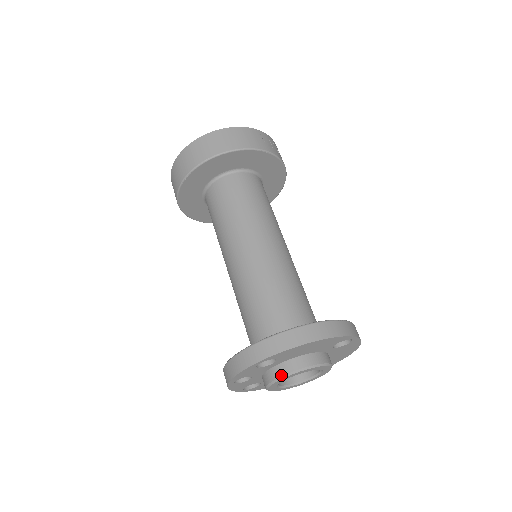
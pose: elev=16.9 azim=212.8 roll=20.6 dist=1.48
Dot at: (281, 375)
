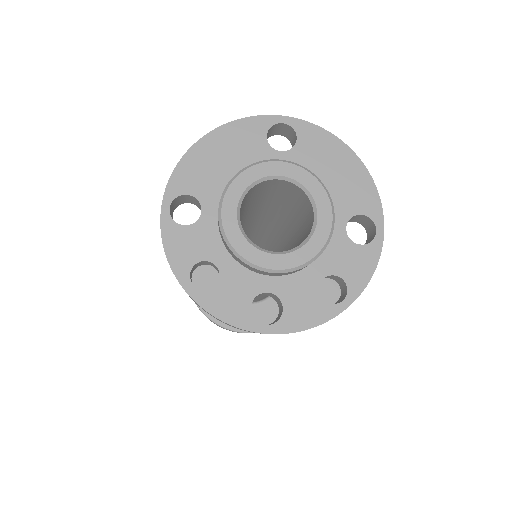
Dot at: (218, 209)
